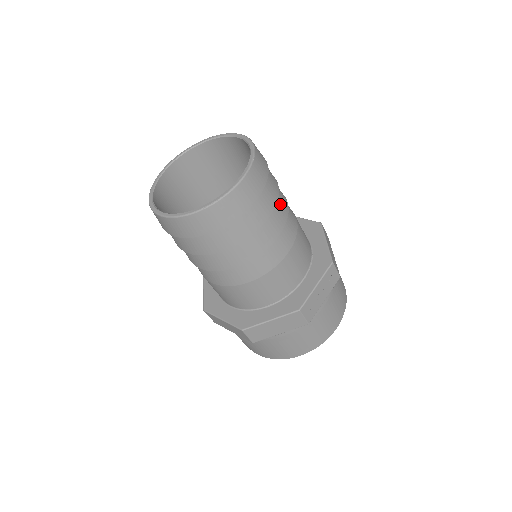
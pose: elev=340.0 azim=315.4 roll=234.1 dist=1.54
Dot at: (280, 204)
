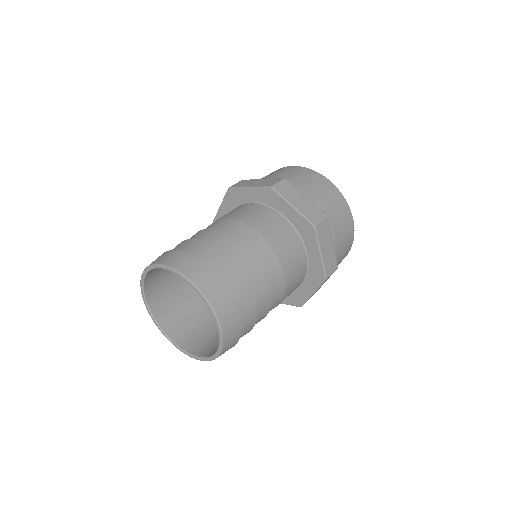
Dot at: (261, 305)
